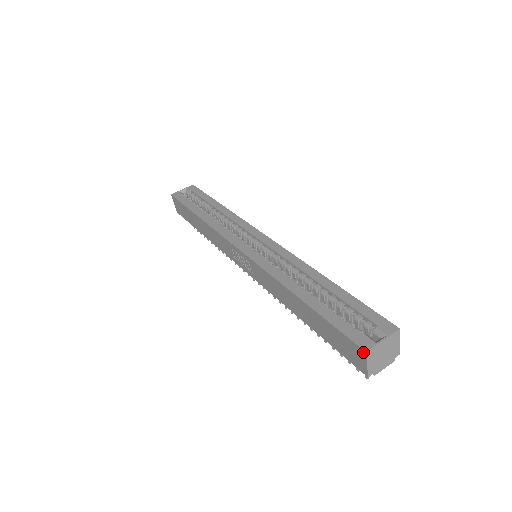
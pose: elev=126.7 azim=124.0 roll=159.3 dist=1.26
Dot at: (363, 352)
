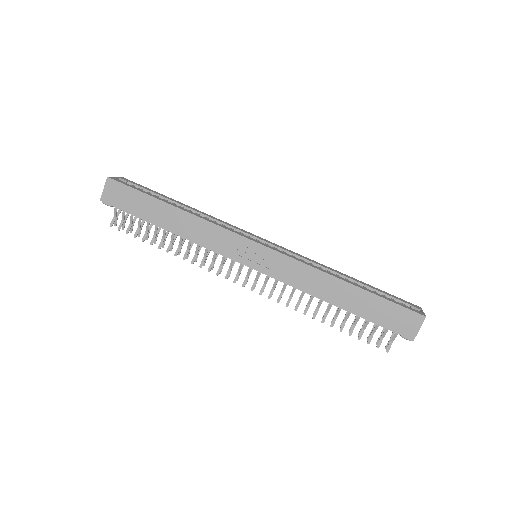
Dot at: (422, 317)
